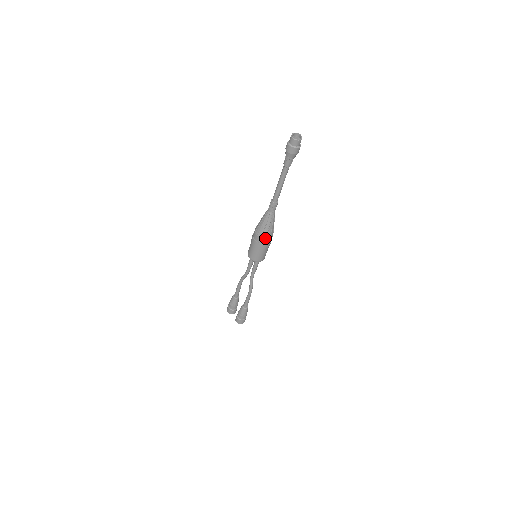
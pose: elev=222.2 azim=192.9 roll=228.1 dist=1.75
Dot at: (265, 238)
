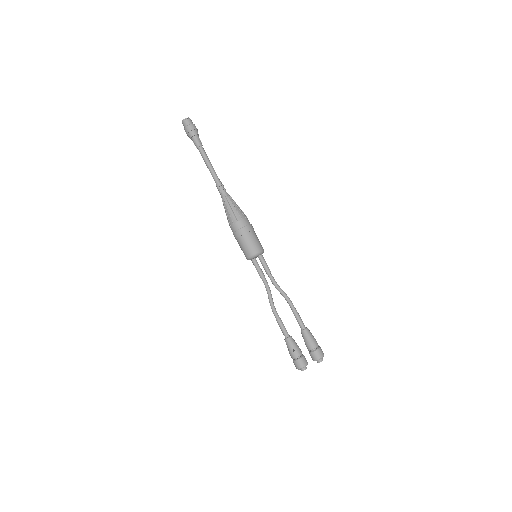
Dot at: (244, 217)
